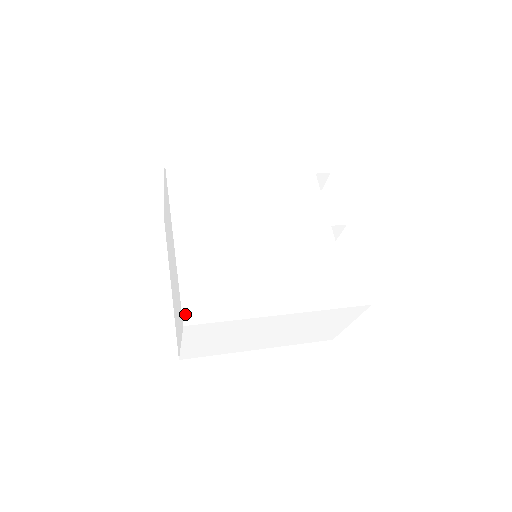
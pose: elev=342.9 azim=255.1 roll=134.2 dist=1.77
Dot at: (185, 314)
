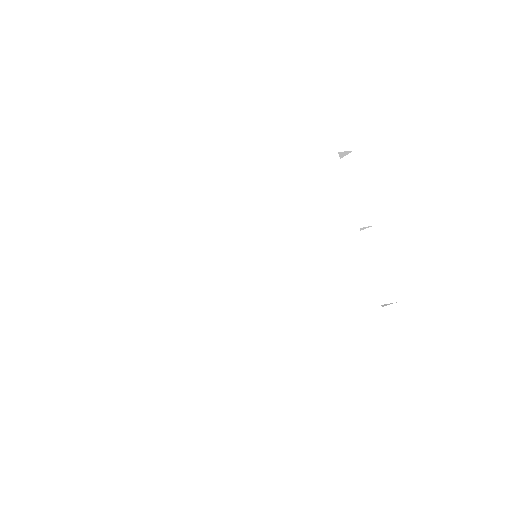
Dot at: (211, 382)
